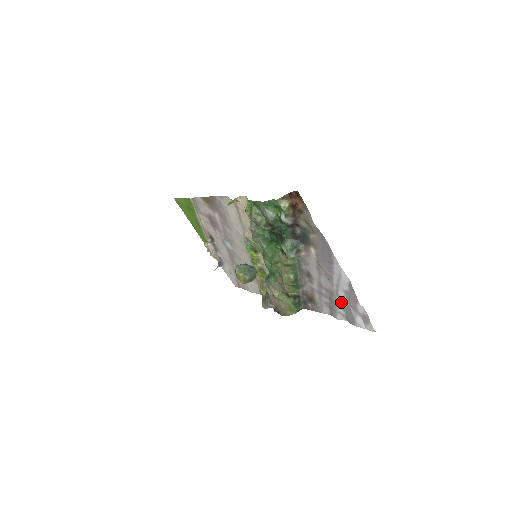
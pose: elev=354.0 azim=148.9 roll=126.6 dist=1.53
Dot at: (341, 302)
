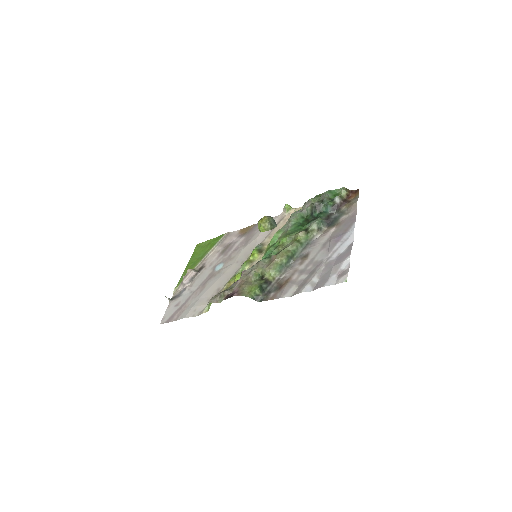
Dot at: (325, 268)
